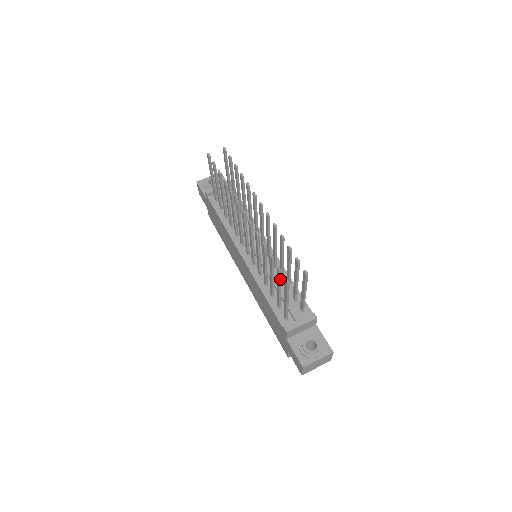
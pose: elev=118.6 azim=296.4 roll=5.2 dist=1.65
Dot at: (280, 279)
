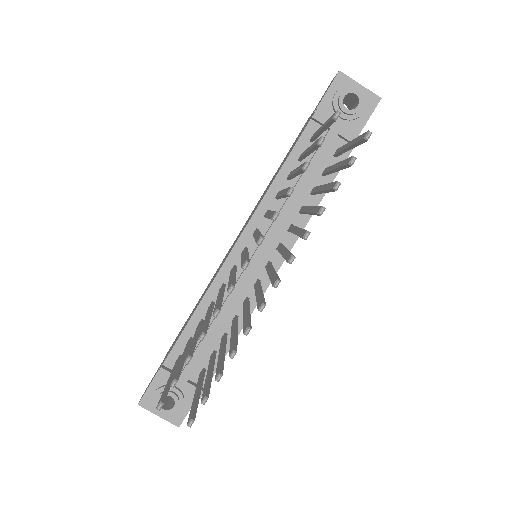
Dot at: occluded
